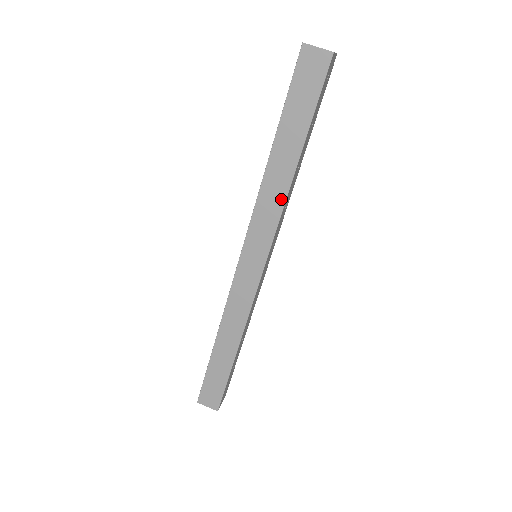
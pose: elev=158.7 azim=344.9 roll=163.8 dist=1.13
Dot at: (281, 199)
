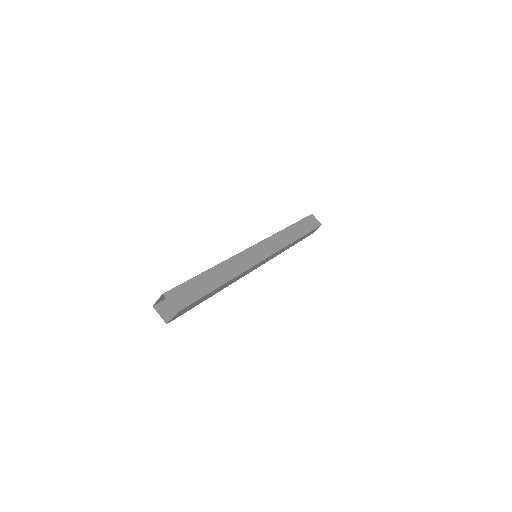
Dot at: (239, 276)
